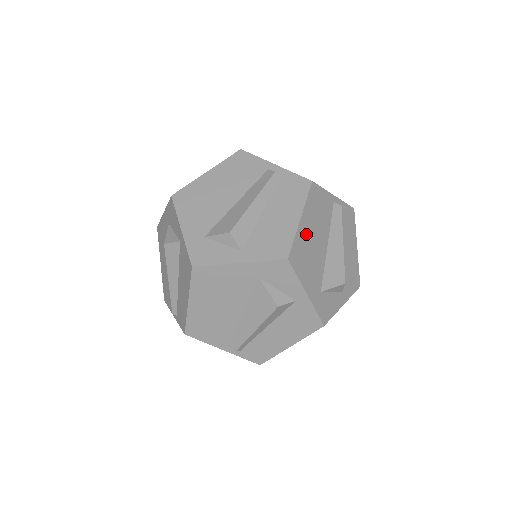
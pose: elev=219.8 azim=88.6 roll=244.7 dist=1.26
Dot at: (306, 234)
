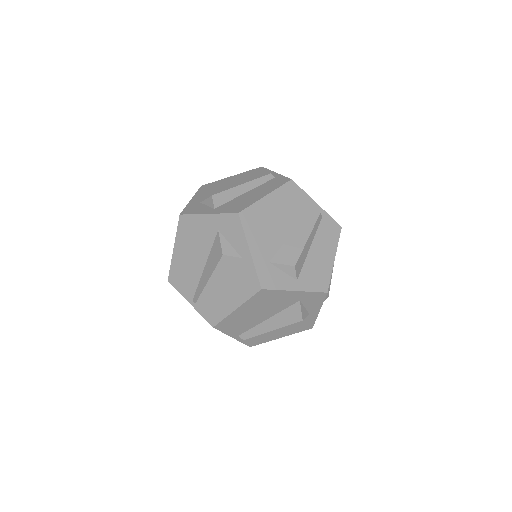
Dot at: occluded
